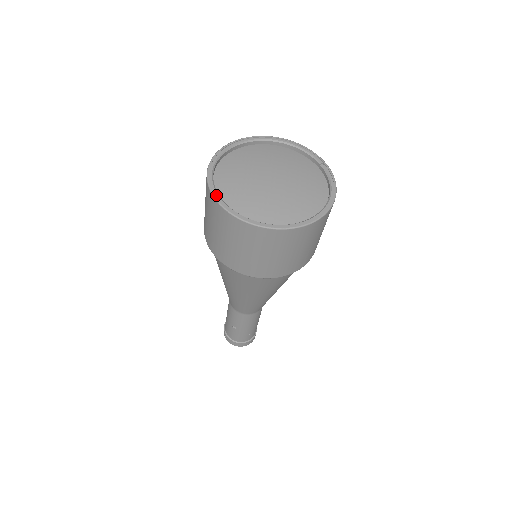
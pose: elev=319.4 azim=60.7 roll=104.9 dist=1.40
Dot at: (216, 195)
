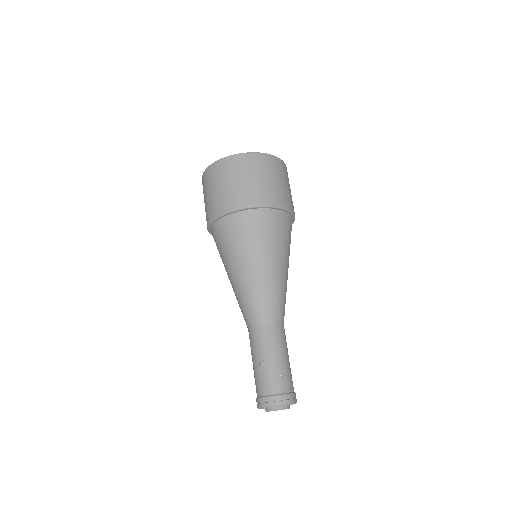
Dot at: occluded
